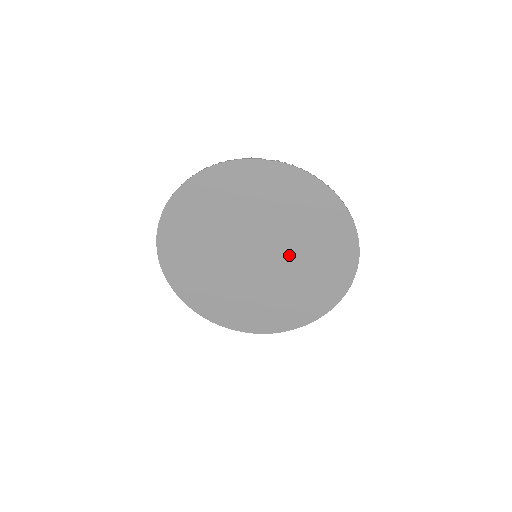
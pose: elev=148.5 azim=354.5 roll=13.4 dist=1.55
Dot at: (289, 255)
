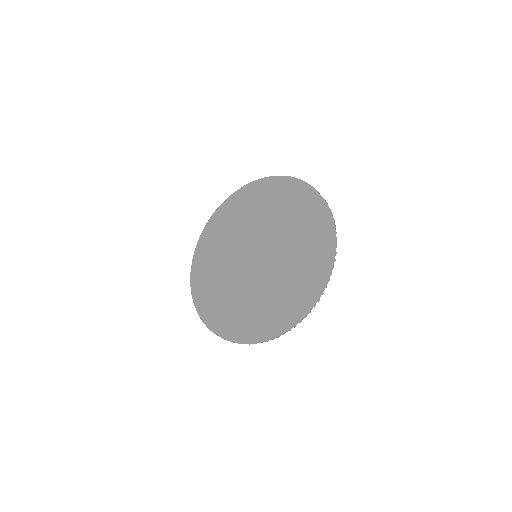
Dot at: (272, 271)
